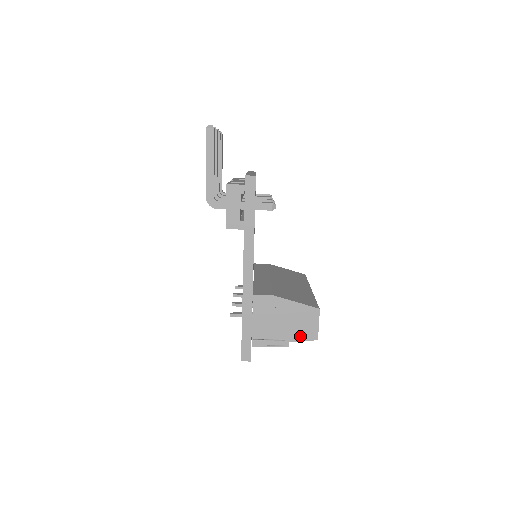
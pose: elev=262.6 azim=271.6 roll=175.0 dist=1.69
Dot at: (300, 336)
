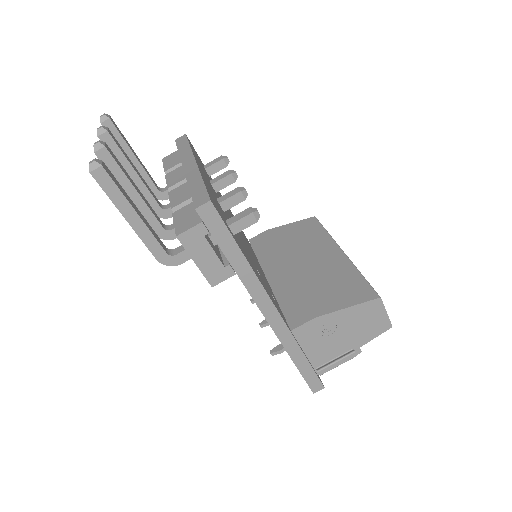
Dot at: (369, 335)
